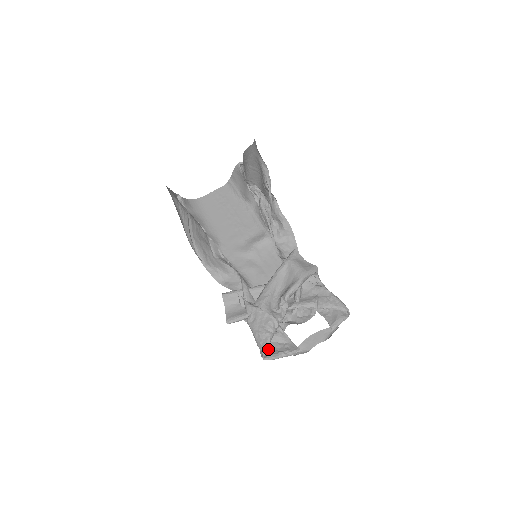
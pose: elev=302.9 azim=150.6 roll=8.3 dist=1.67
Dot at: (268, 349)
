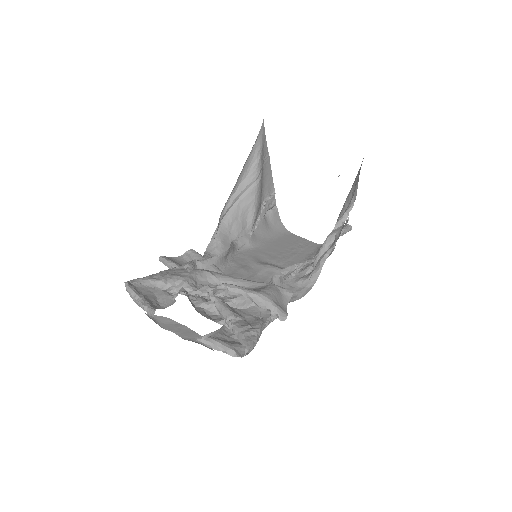
Dot at: (143, 292)
